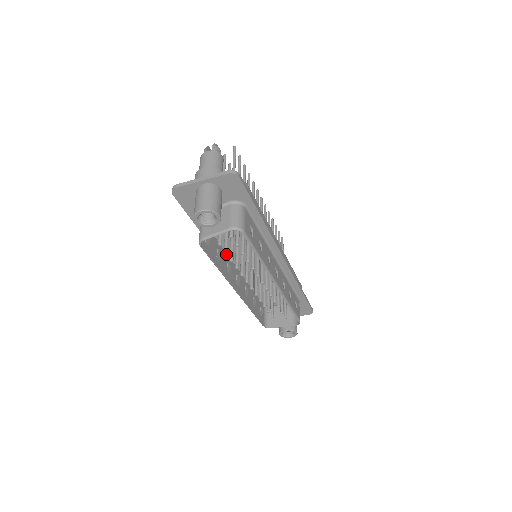
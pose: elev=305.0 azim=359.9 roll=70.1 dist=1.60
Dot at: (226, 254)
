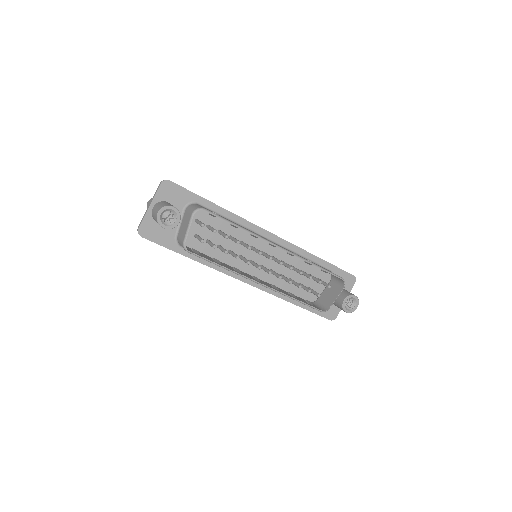
Dot at: (228, 265)
